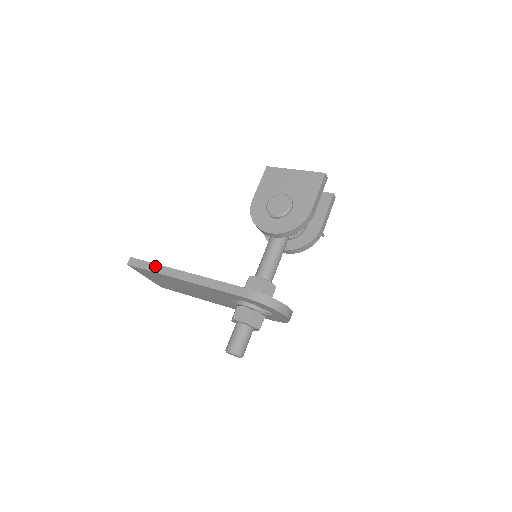
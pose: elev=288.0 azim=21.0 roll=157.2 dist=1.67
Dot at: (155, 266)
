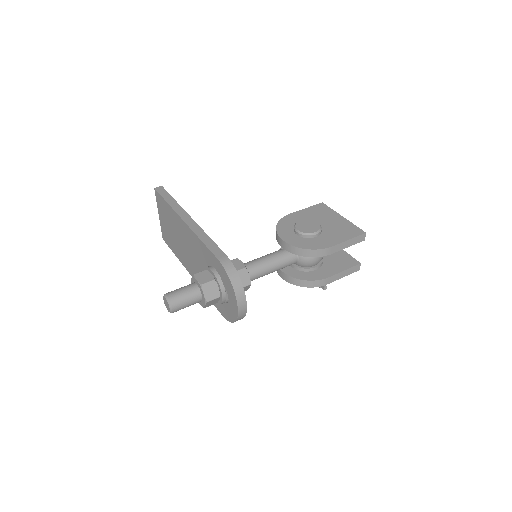
Dot at: (173, 201)
